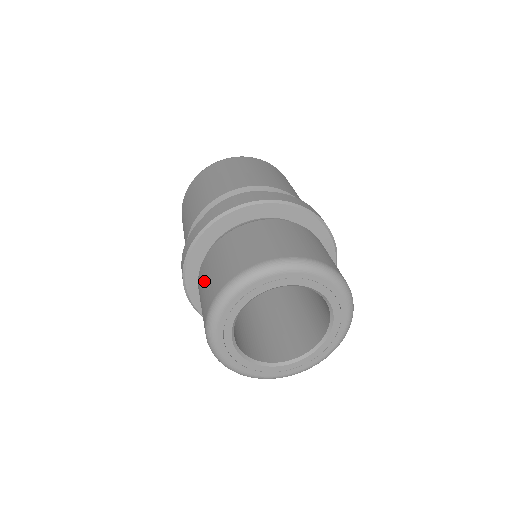
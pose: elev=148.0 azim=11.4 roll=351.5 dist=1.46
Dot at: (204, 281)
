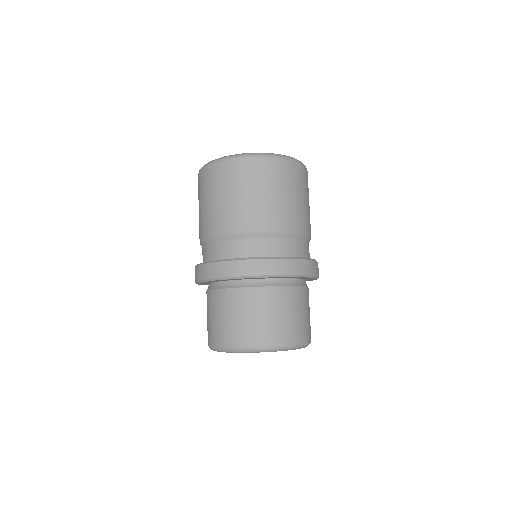
Dot at: (249, 311)
